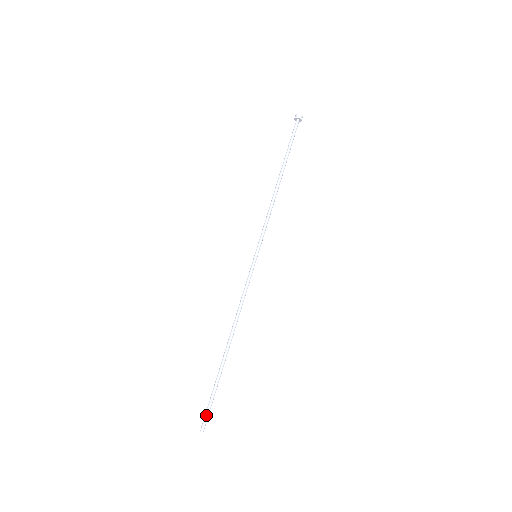
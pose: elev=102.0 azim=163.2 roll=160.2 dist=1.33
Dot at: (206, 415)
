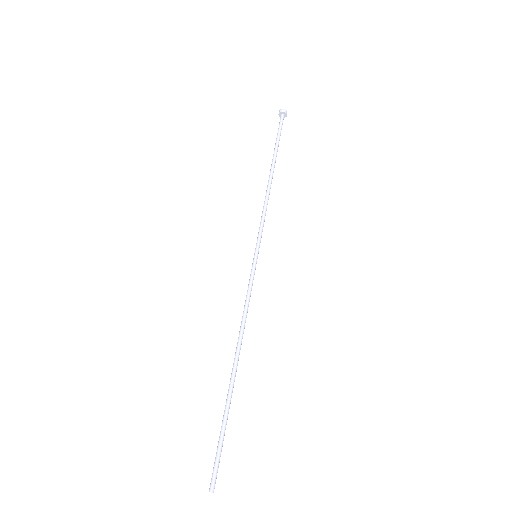
Dot at: (214, 465)
